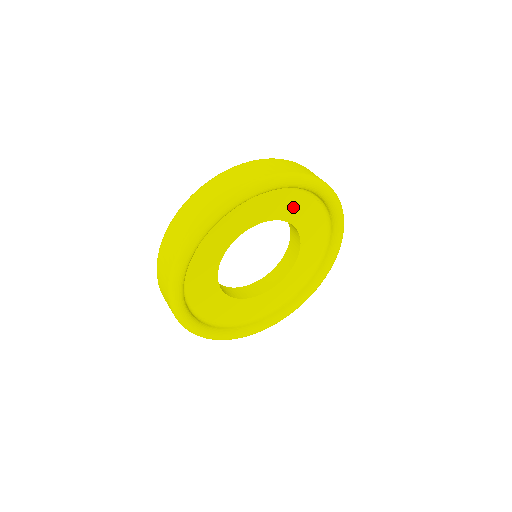
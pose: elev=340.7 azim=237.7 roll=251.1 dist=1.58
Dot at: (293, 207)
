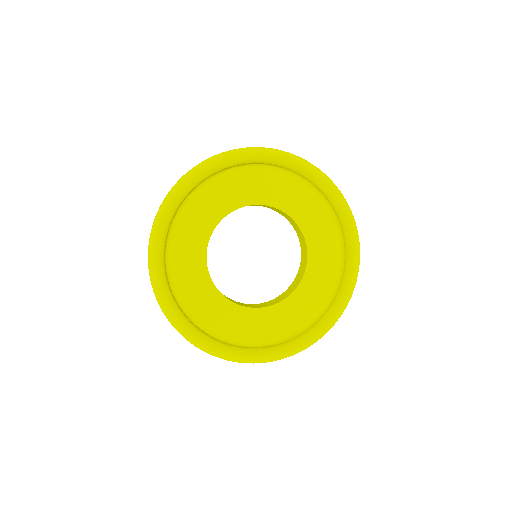
Dot at: (294, 199)
